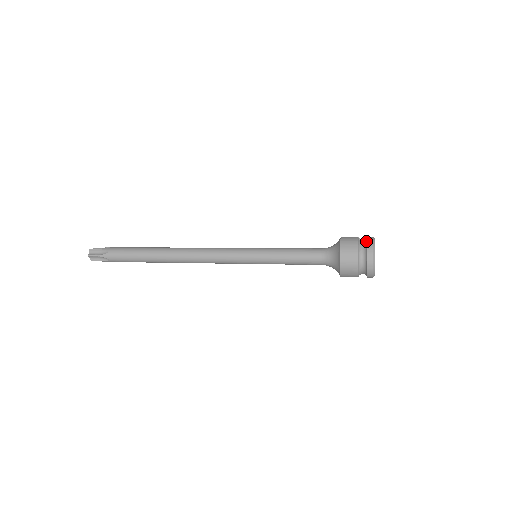
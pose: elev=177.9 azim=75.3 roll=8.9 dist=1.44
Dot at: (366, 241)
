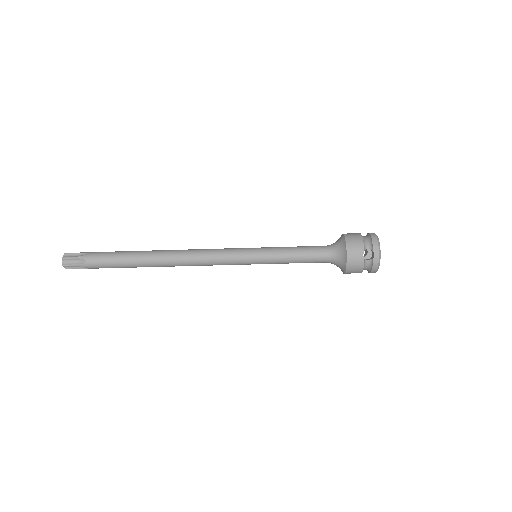
Dot at: occluded
